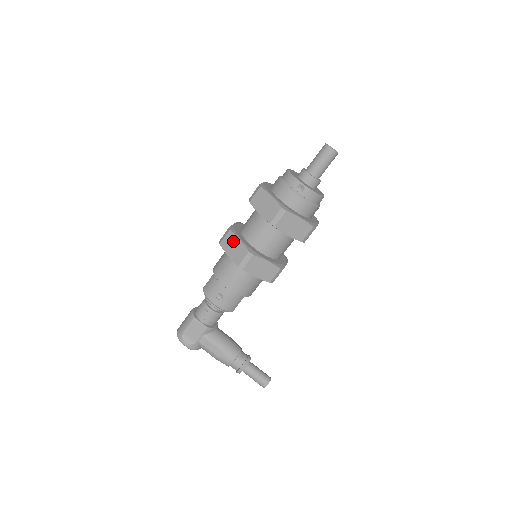
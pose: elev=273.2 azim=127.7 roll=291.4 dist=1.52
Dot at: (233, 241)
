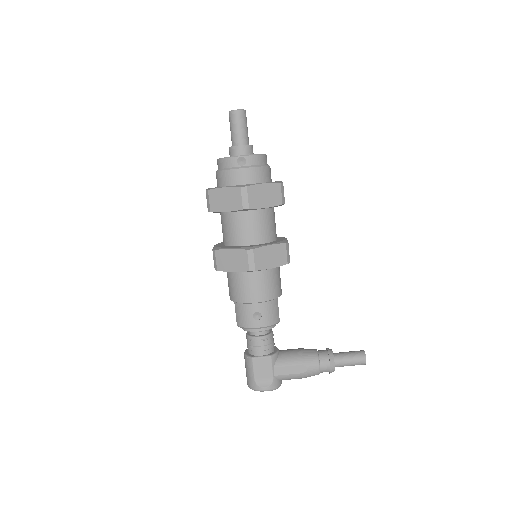
Dot at: (226, 256)
